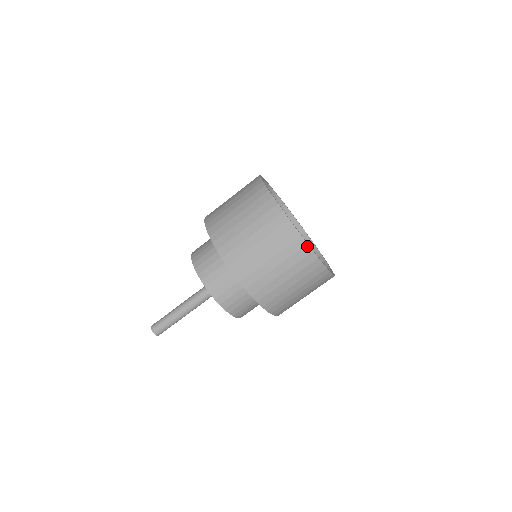
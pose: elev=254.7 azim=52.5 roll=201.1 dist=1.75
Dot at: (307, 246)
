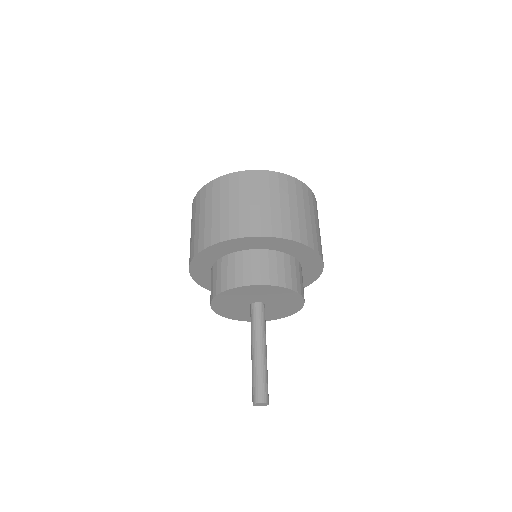
Dot at: (240, 173)
